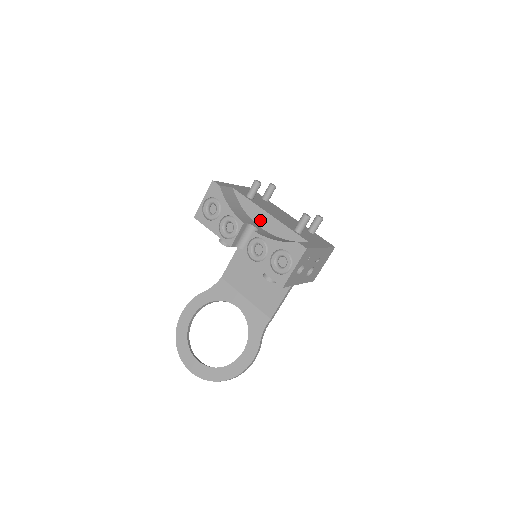
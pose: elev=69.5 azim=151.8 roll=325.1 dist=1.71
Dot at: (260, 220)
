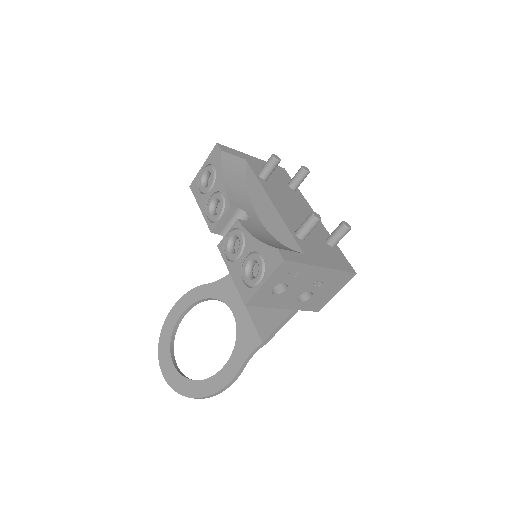
Dot at: (261, 208)
